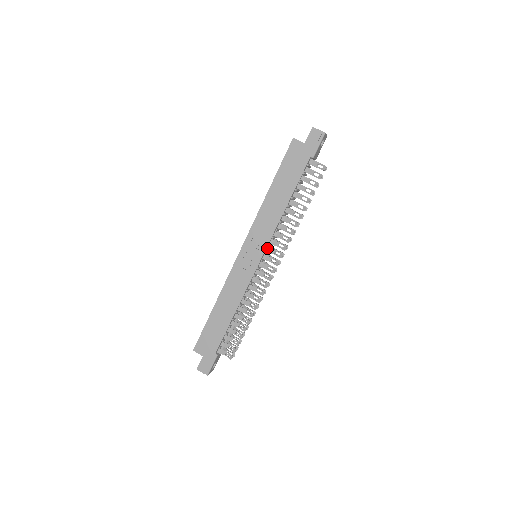
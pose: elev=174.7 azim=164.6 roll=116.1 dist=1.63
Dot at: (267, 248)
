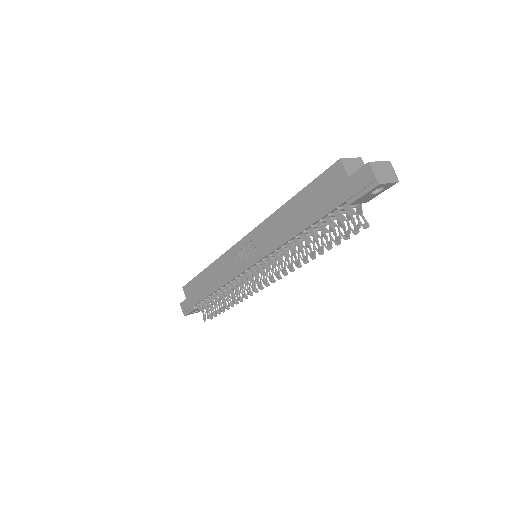
Dot at: (263, 260)
